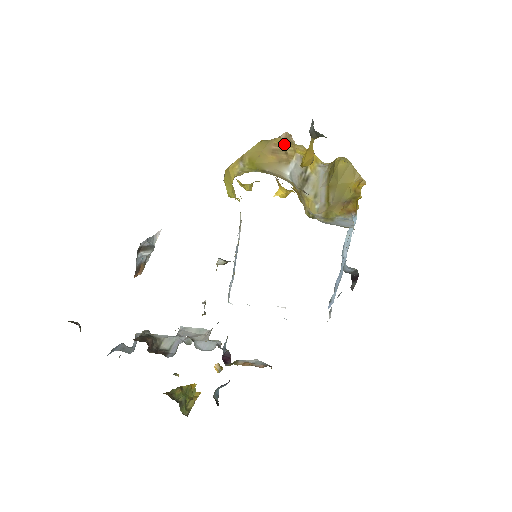
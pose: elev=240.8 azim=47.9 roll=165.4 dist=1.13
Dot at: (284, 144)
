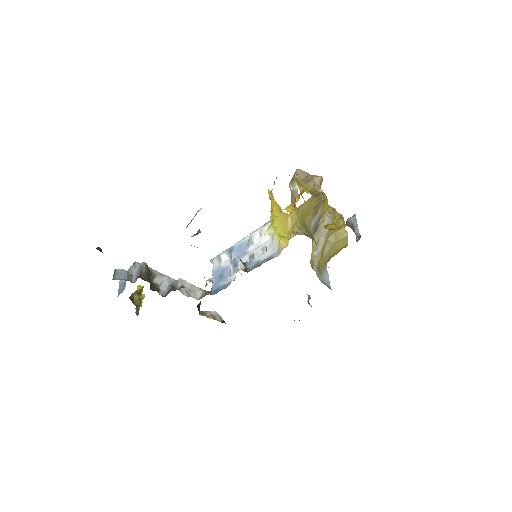
Dot at: (322, 200)
